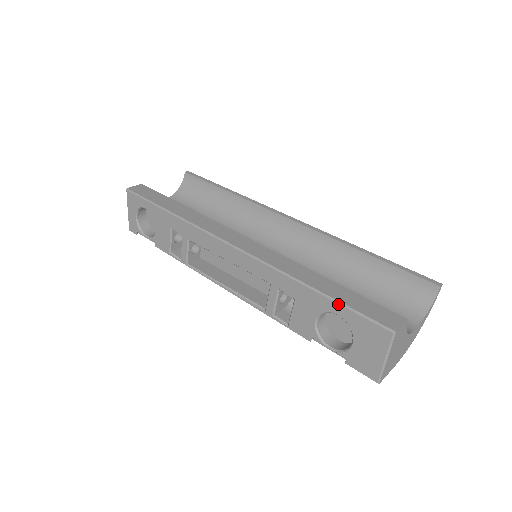
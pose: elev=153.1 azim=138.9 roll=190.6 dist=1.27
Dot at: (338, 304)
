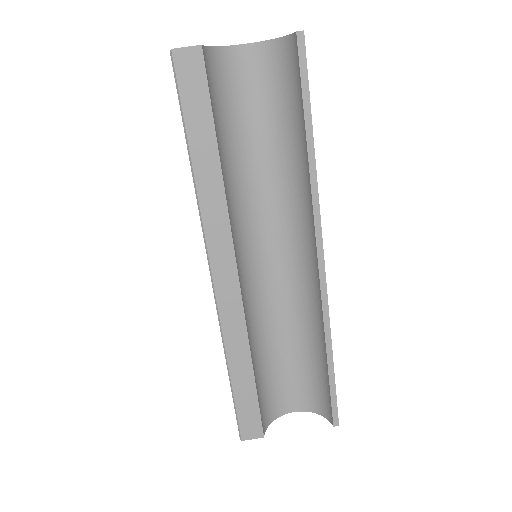
Dot at: (232, 396)
